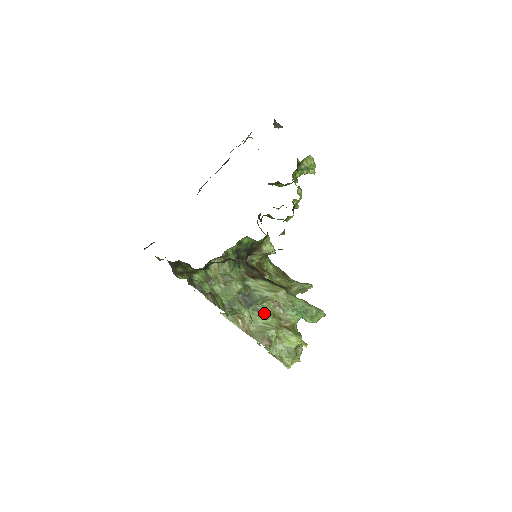
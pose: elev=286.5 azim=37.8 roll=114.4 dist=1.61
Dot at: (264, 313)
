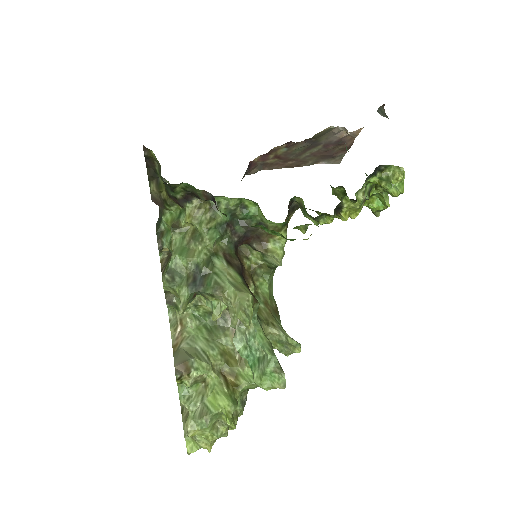
Dot at: (214, 340)
